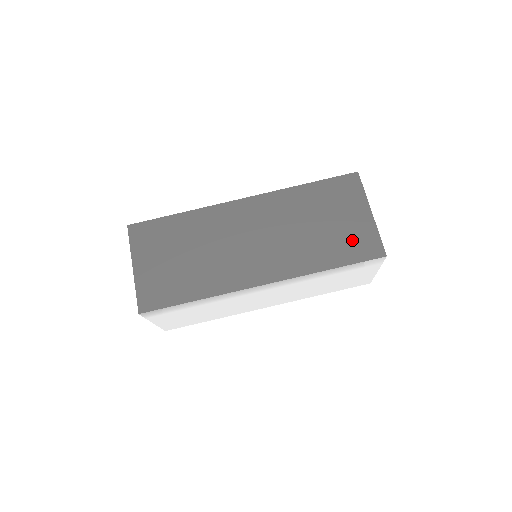
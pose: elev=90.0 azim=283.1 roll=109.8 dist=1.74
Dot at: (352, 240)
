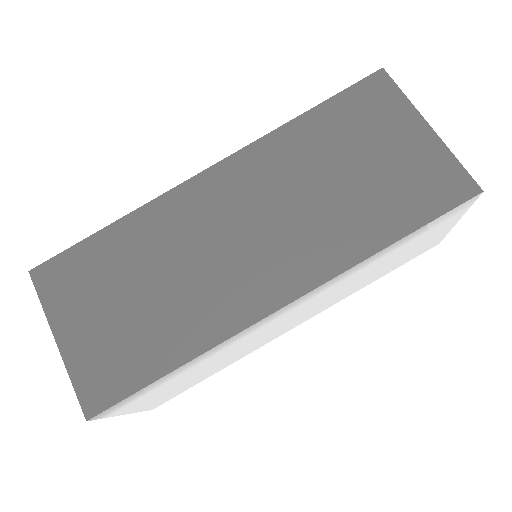
Dot at: (413, 182)
